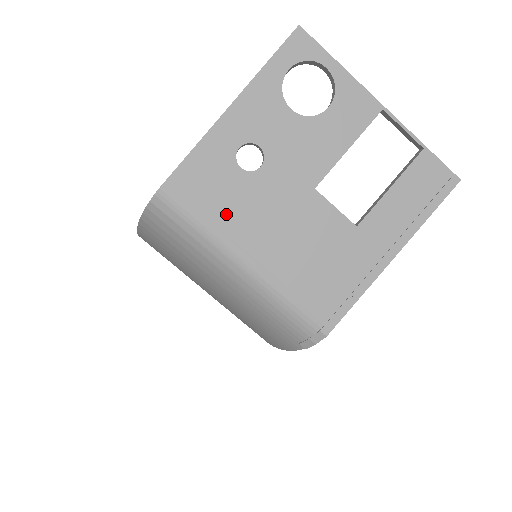
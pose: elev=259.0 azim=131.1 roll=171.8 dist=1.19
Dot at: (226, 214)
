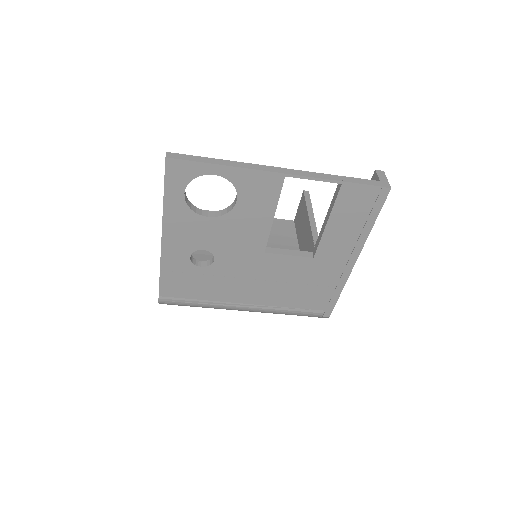
Dot at: (212, 293)
